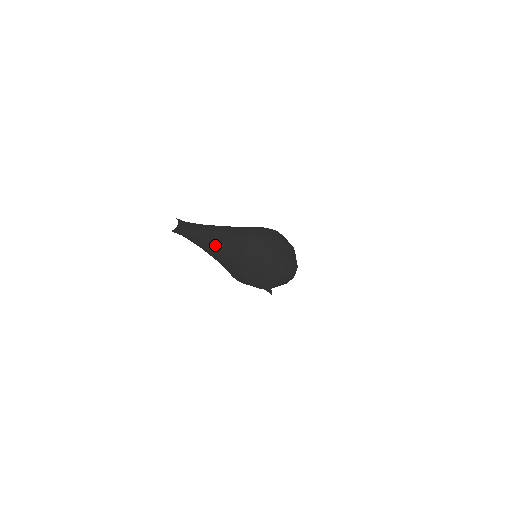
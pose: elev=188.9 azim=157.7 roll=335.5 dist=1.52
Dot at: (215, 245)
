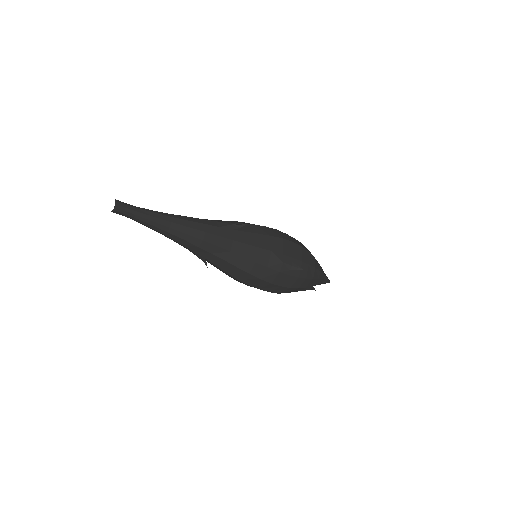
Dot at: (176, 220)
